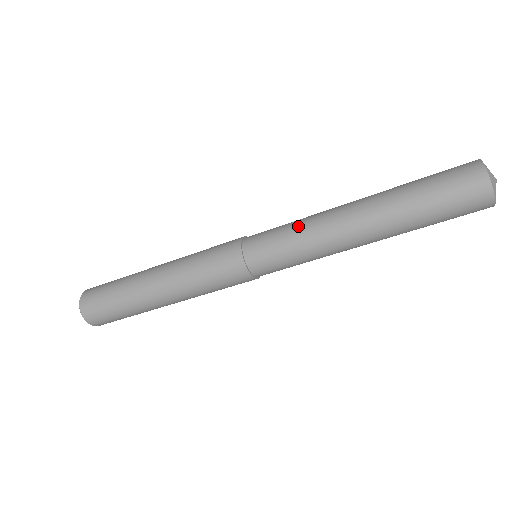
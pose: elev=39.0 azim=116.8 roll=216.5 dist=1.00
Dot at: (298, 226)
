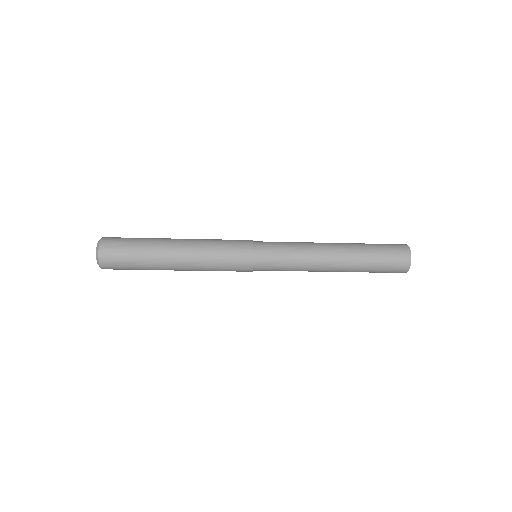
Dot at: (296, 259)
